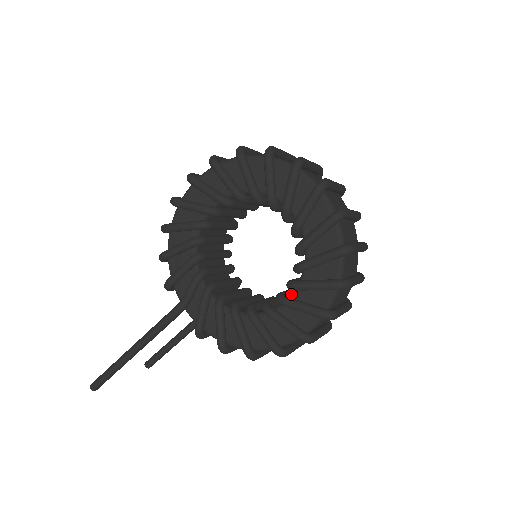
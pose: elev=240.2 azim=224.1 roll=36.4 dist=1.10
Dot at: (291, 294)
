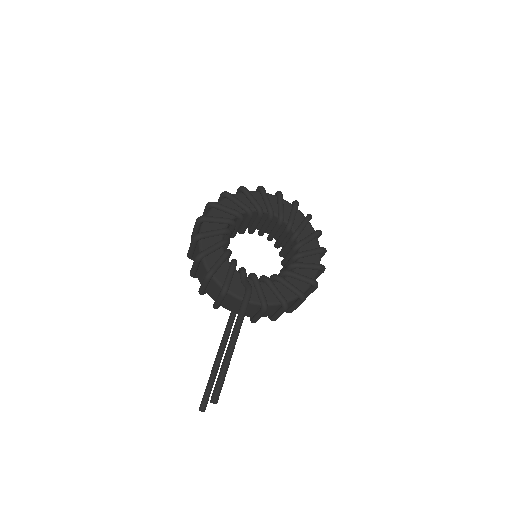
Dot at: occluded
